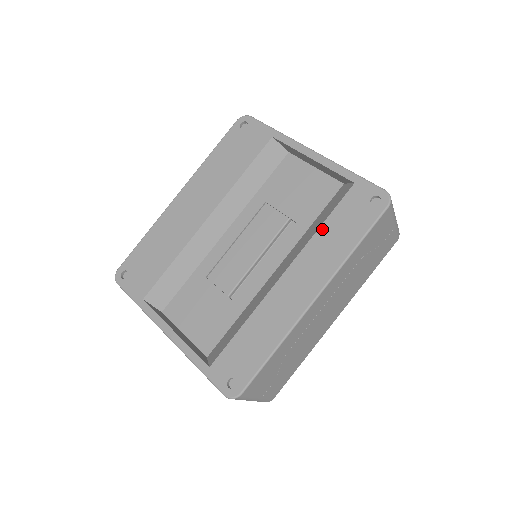
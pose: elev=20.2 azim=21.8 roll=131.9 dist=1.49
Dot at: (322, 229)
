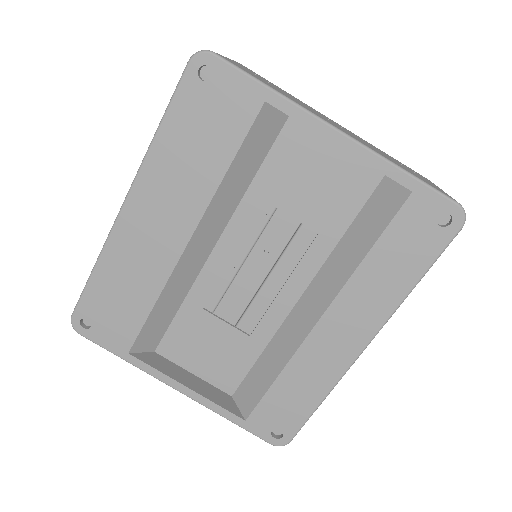
Dot at: (368, 261)
